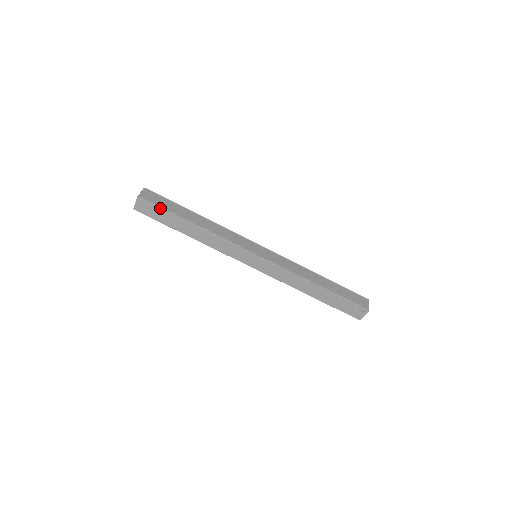
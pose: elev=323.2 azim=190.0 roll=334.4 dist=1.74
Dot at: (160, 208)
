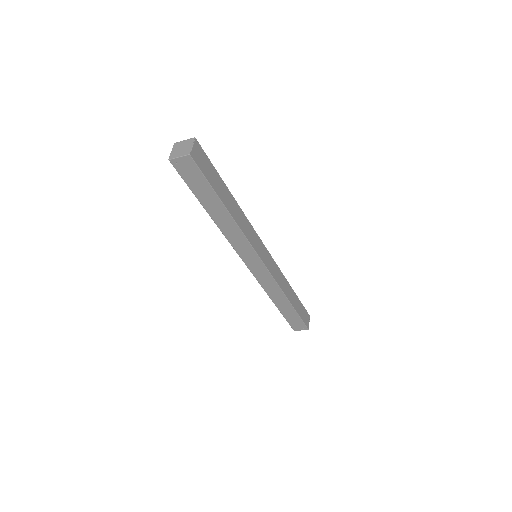
Dot at: (205, 179)
